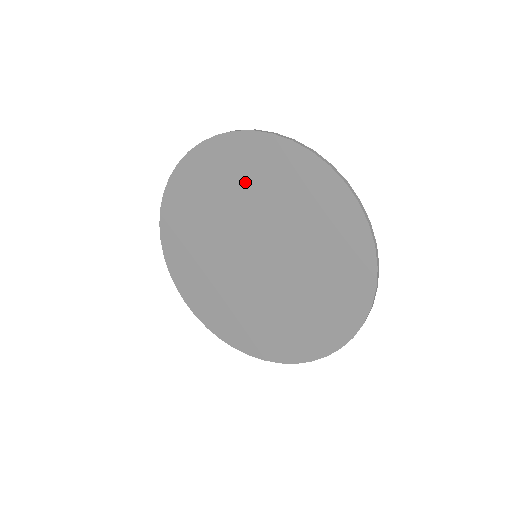
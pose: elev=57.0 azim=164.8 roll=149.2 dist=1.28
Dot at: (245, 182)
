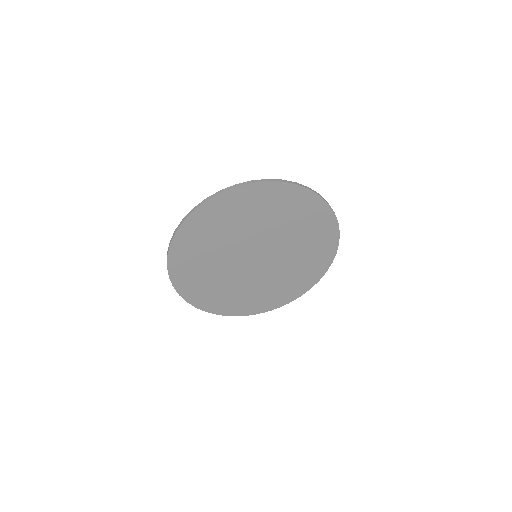
Dot at: (222, 228)
